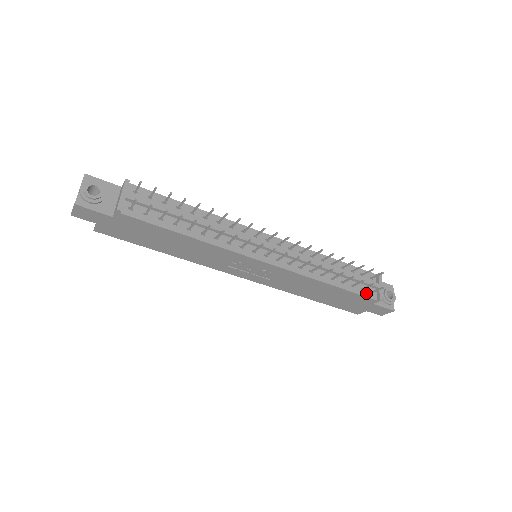
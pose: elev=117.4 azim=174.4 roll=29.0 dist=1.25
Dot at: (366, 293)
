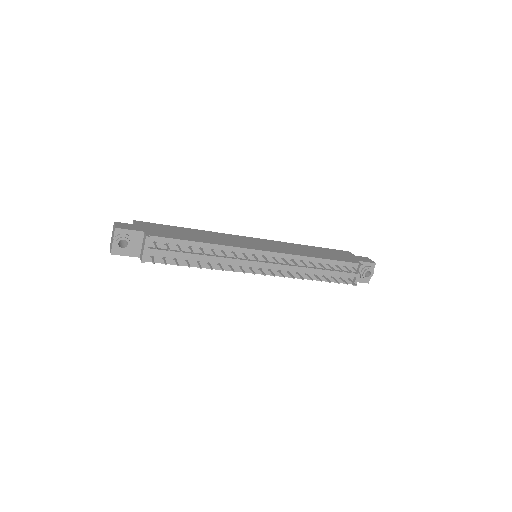
Dot at: occluded
